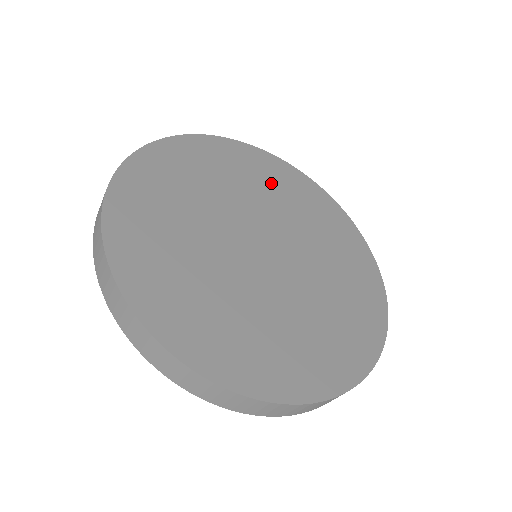
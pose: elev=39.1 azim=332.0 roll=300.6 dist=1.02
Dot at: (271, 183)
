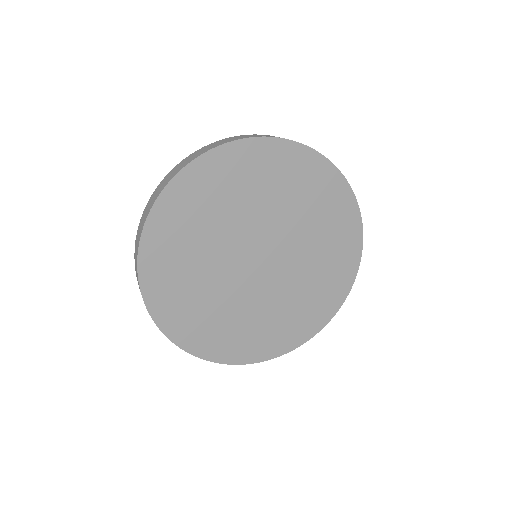
Dot at: (213, 202)
